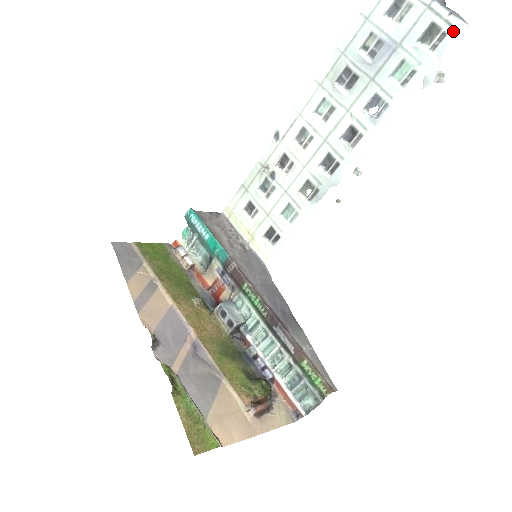
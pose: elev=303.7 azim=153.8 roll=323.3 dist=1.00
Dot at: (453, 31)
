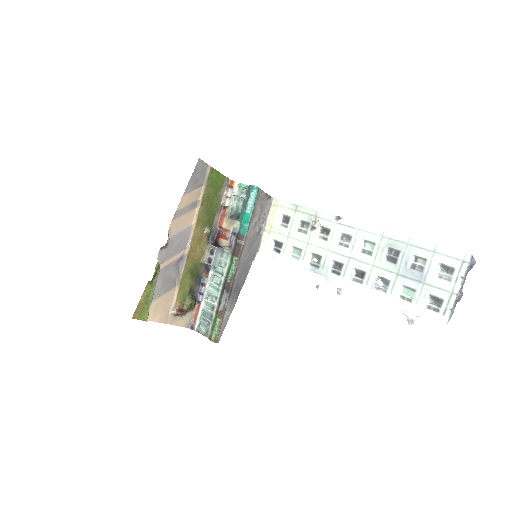
Dot at: (441, 316)
